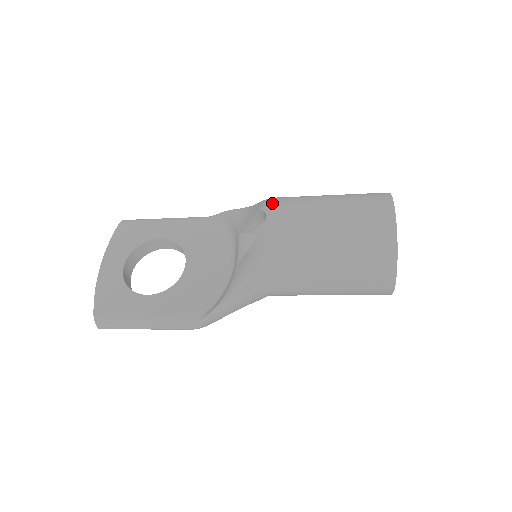
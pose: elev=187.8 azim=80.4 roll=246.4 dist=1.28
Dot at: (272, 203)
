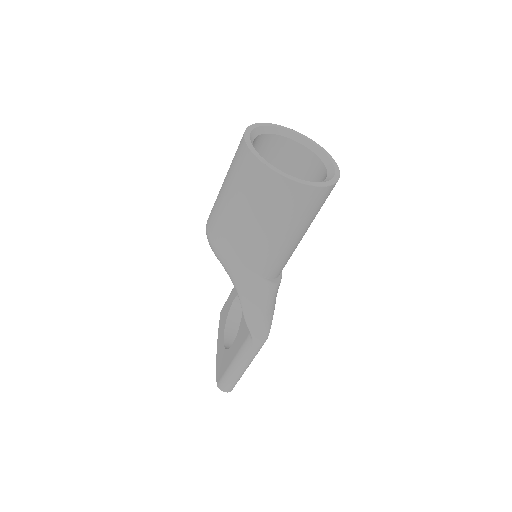
Dot at: occluded
